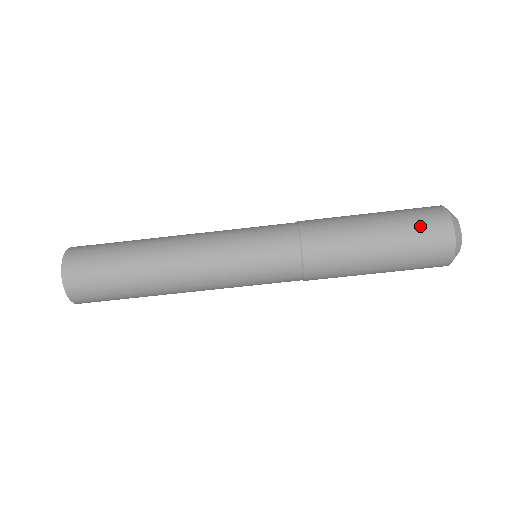
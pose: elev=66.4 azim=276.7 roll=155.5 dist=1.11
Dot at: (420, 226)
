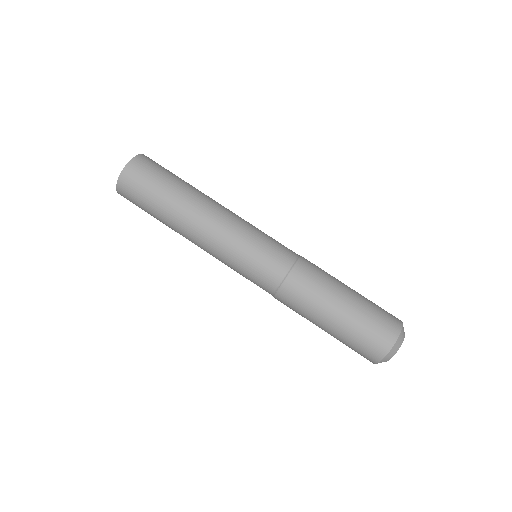
Dot at: (375, 322)
